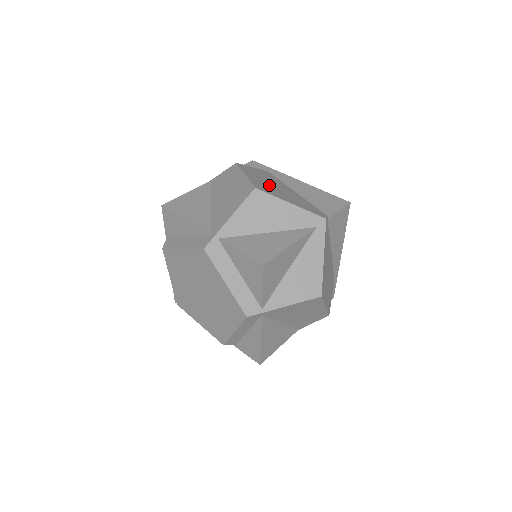
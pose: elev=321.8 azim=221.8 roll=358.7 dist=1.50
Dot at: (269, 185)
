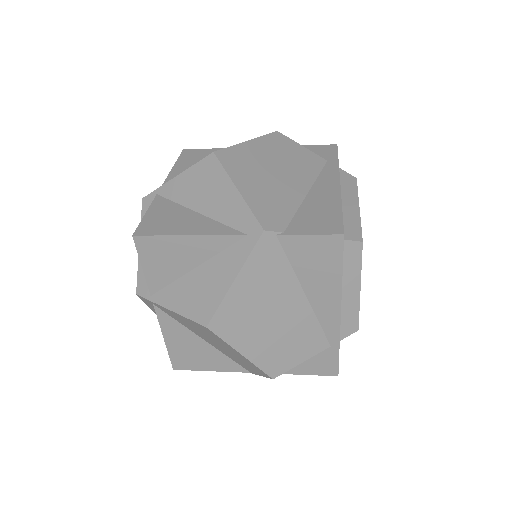
Dot at: (263, 164)
